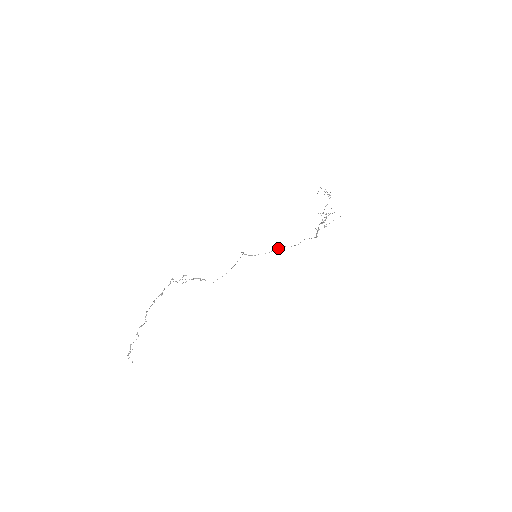
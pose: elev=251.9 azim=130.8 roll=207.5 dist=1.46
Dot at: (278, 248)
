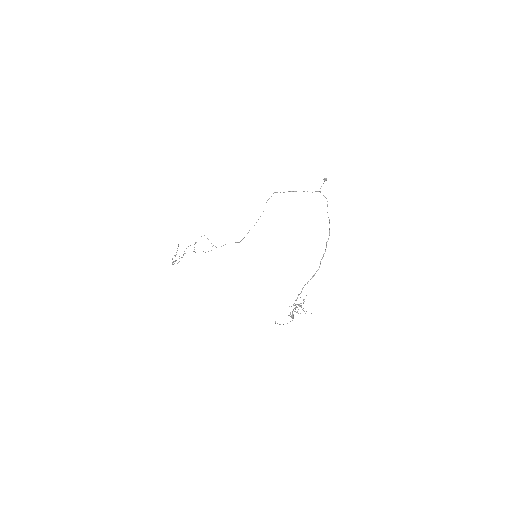
Dot at: (324, 181)
